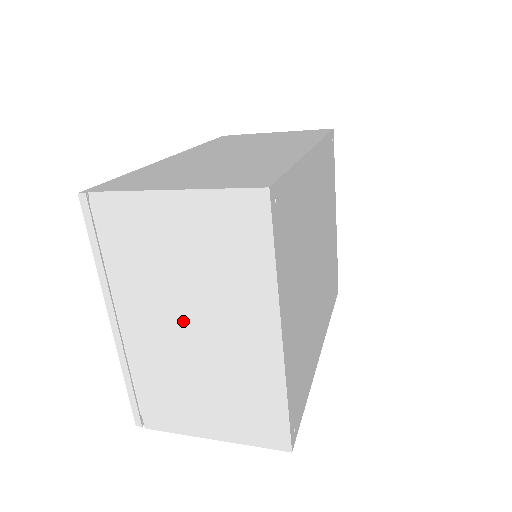
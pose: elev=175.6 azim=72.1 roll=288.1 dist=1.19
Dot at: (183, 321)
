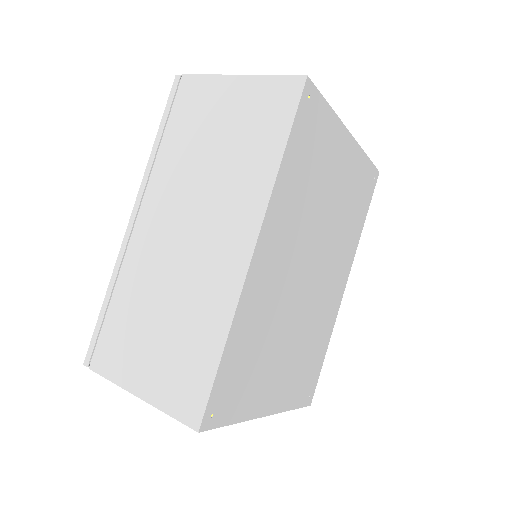
Dot at: occluded
